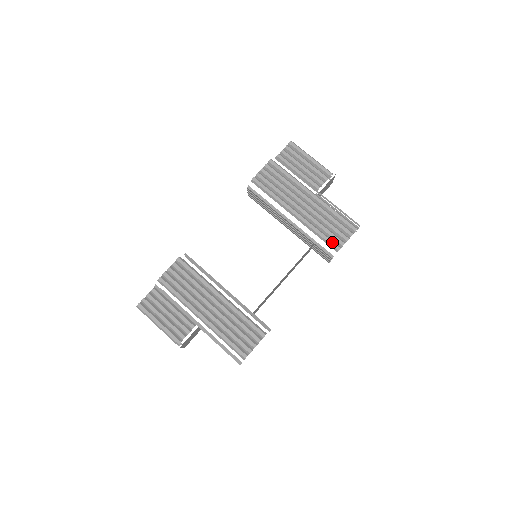
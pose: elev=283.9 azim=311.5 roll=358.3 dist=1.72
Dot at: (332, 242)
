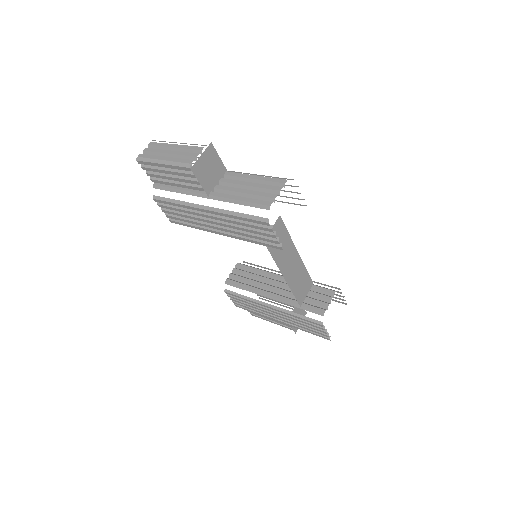
Dot at: (332, 287)
